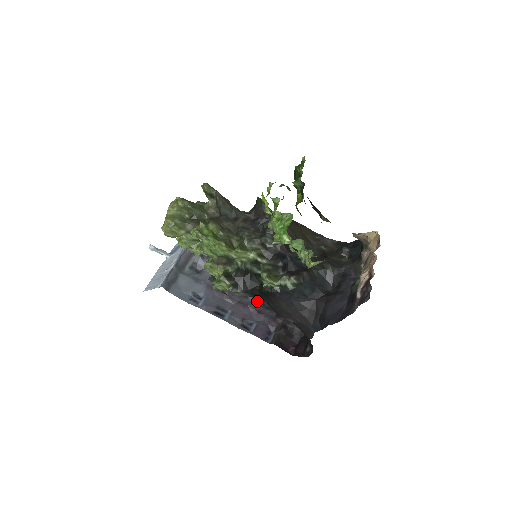
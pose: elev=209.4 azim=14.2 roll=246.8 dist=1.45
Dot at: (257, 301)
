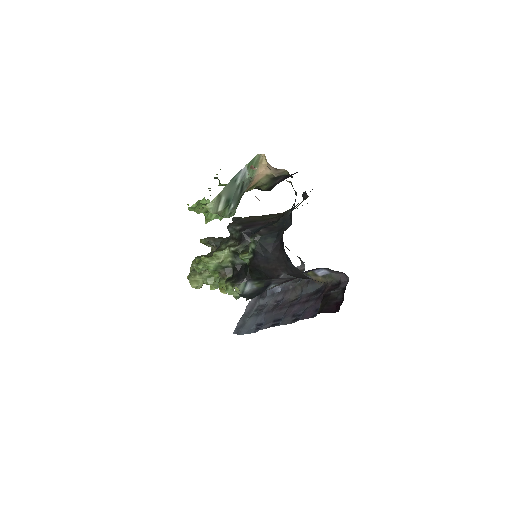
Dot at: (304, 296)
